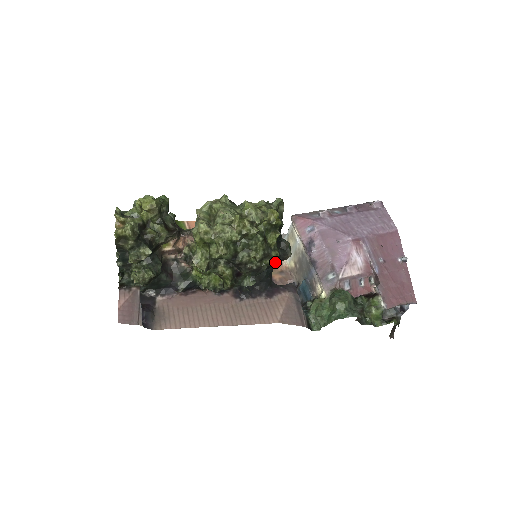
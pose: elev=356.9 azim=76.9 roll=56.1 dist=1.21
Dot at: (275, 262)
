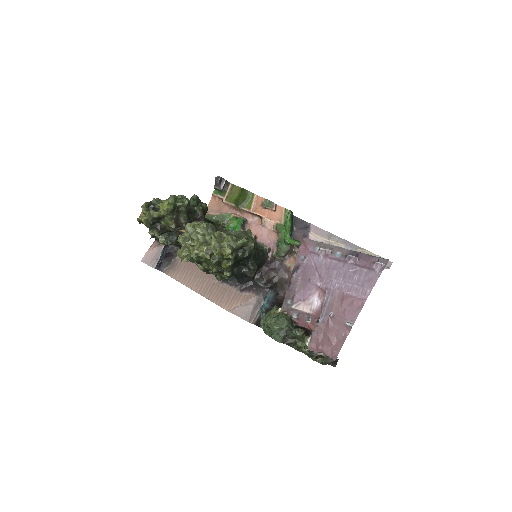
Dot at: (243, 274)
